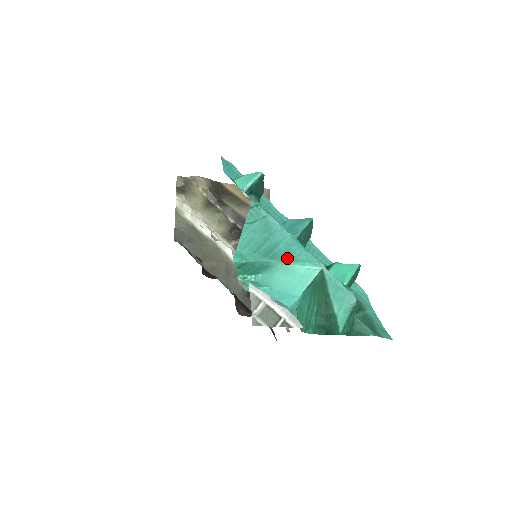
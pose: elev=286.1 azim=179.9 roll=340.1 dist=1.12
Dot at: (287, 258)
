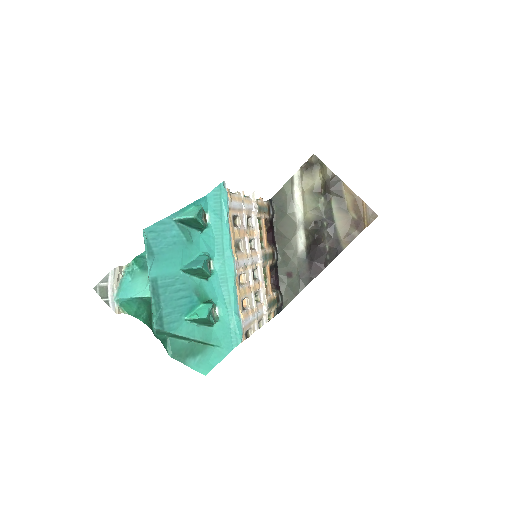
Dot at: occluded
